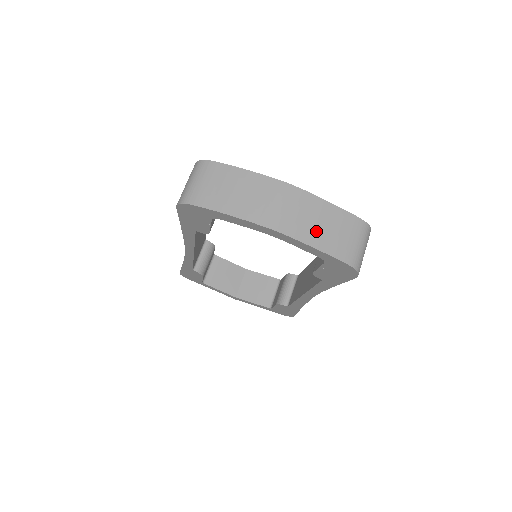
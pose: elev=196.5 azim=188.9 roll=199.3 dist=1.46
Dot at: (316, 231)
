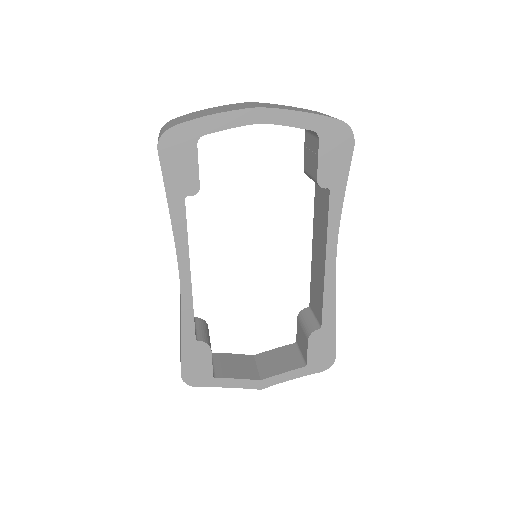
Dot at: (293, 109)
